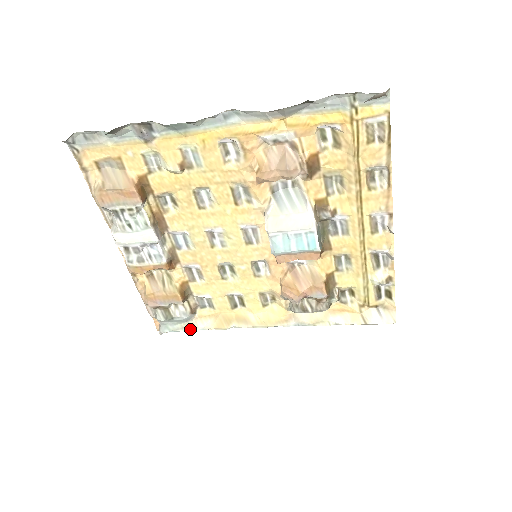
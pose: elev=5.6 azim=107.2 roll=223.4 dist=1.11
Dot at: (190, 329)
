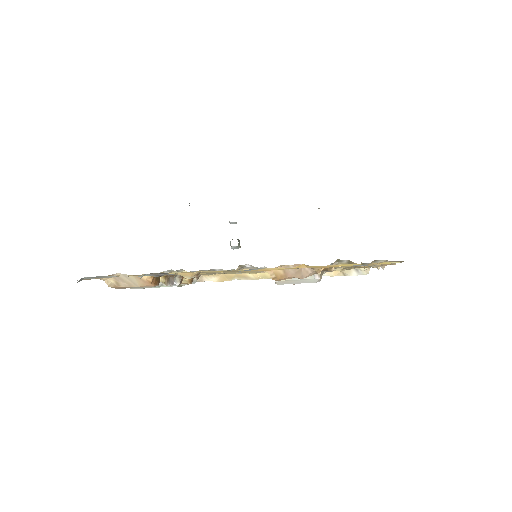
Dot at: occluded
